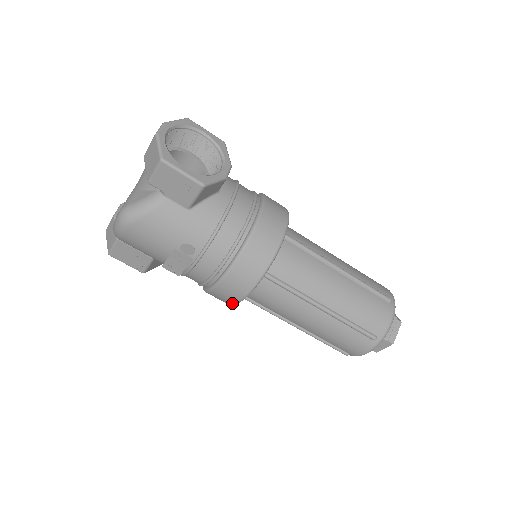
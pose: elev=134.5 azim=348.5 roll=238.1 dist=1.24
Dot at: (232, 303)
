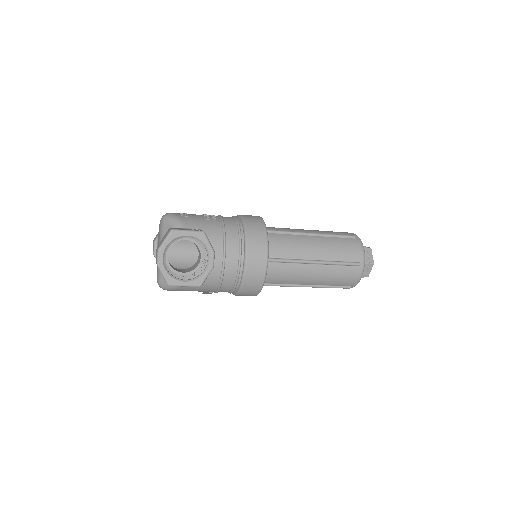
Dot at: occluded
